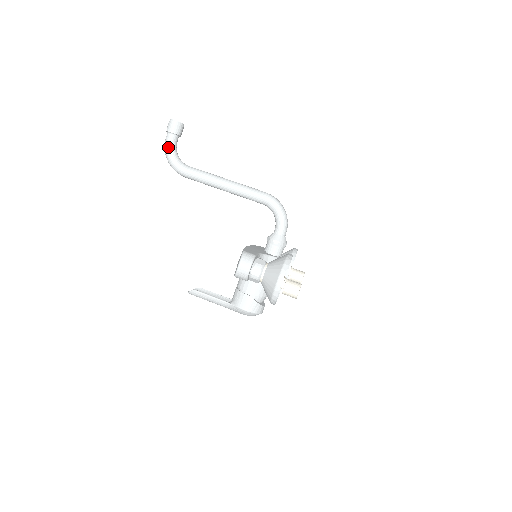
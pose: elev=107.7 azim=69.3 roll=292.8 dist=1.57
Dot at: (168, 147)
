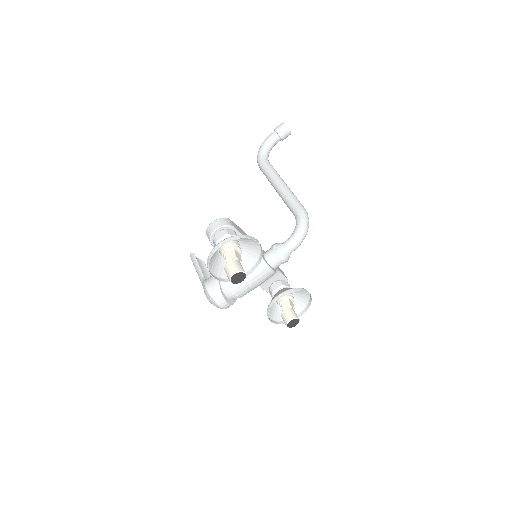
Dot at: (266, 140)
